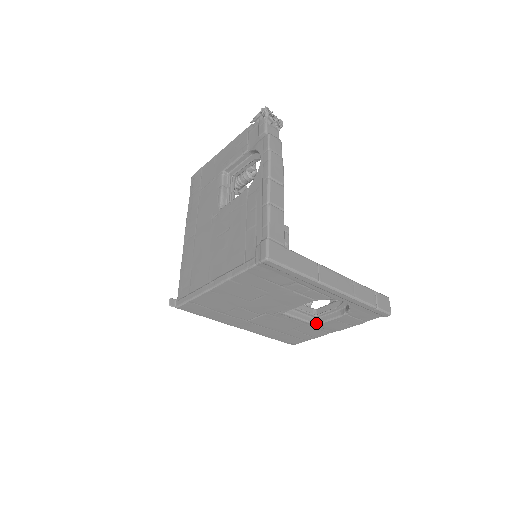
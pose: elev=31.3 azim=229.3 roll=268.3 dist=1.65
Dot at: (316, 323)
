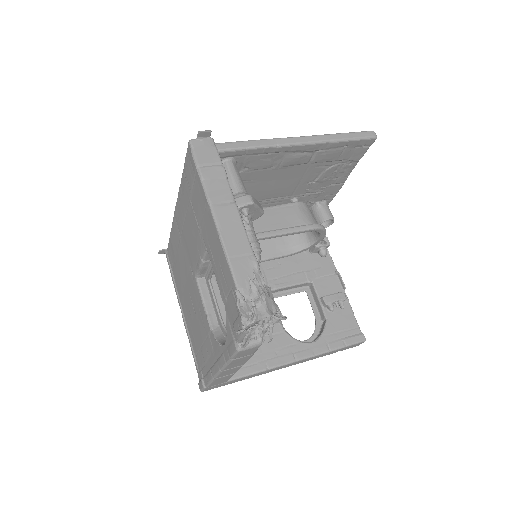
Dot at: occluded
